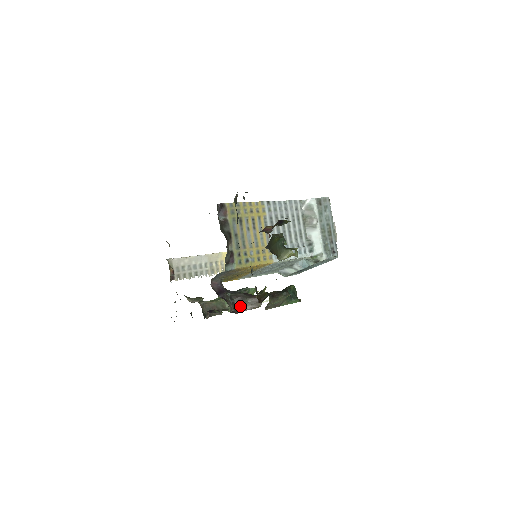
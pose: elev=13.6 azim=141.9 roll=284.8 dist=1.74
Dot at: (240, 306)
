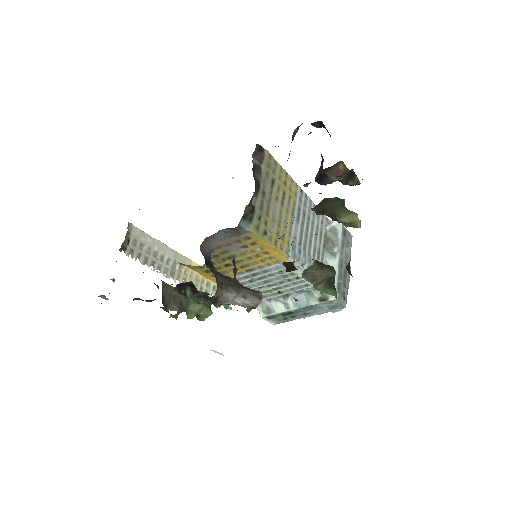
Dot at: (229, 294)
